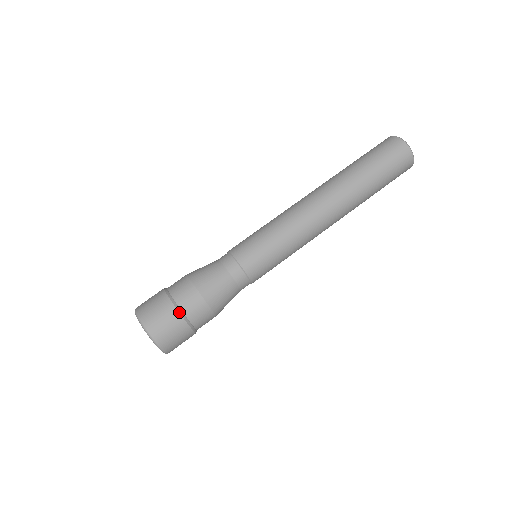
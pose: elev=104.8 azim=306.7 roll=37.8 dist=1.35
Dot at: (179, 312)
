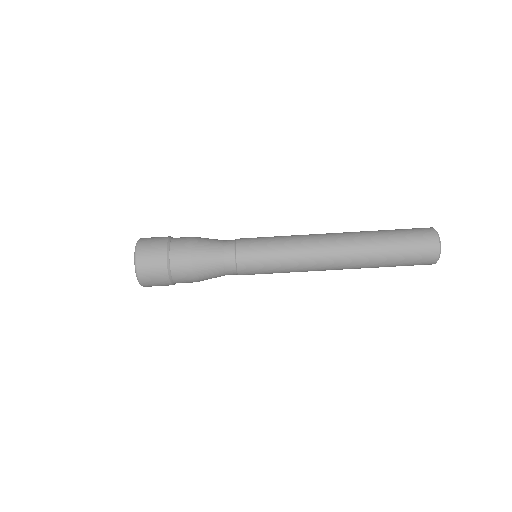
Dot at: (170, 280)
